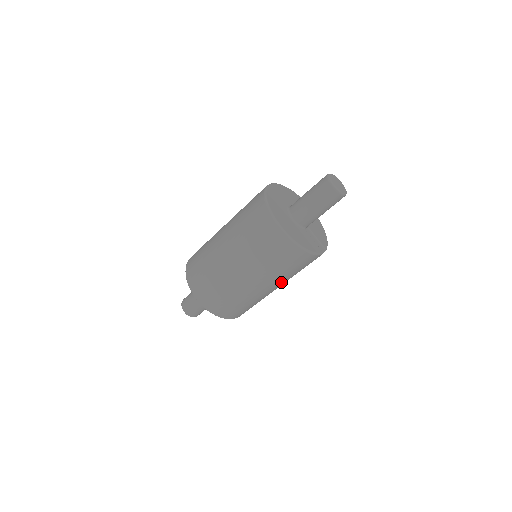
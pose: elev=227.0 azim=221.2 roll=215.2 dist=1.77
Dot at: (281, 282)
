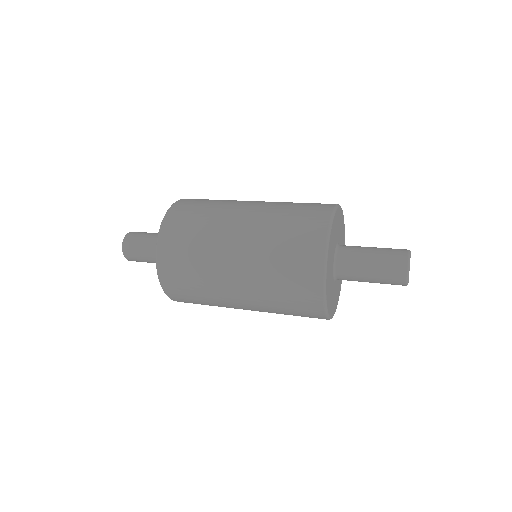
Dot at: occluded
